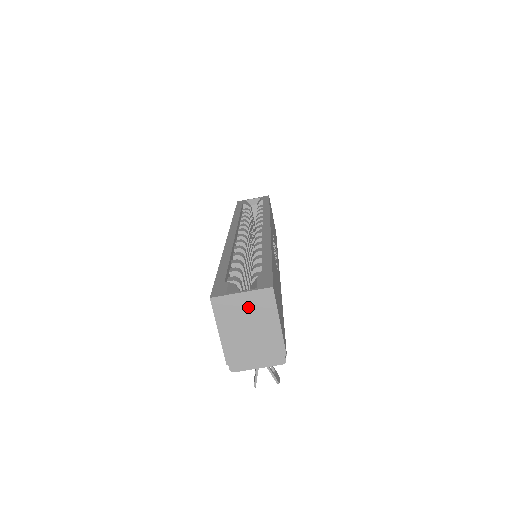
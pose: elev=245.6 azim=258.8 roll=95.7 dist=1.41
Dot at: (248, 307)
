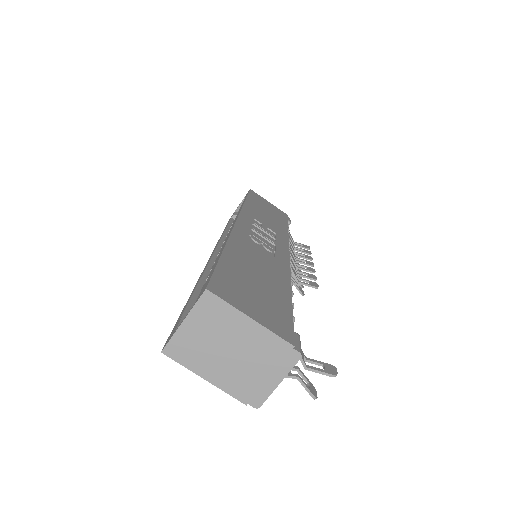
Dot at: (204, 330)
